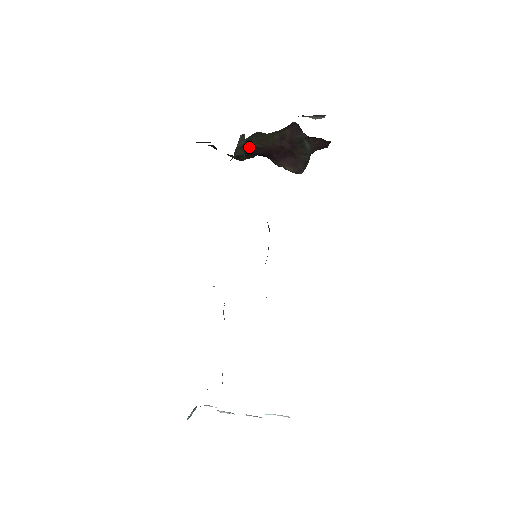
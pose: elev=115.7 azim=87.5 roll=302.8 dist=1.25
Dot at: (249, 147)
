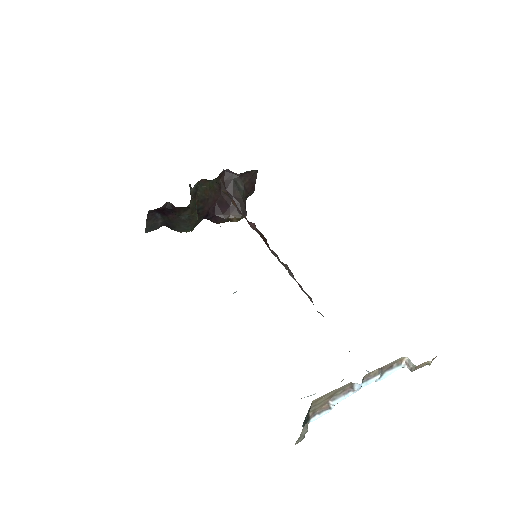
Dot at: (198, 199)
